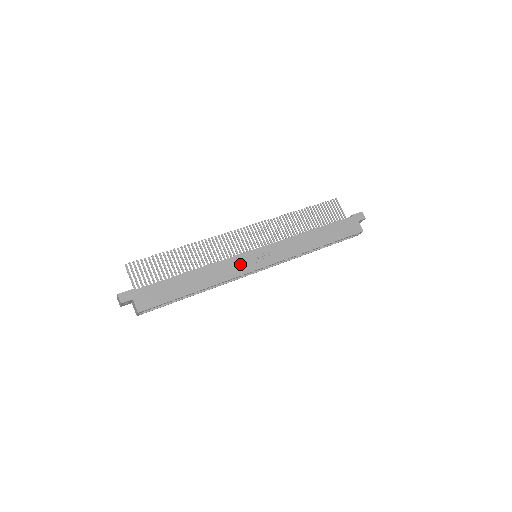
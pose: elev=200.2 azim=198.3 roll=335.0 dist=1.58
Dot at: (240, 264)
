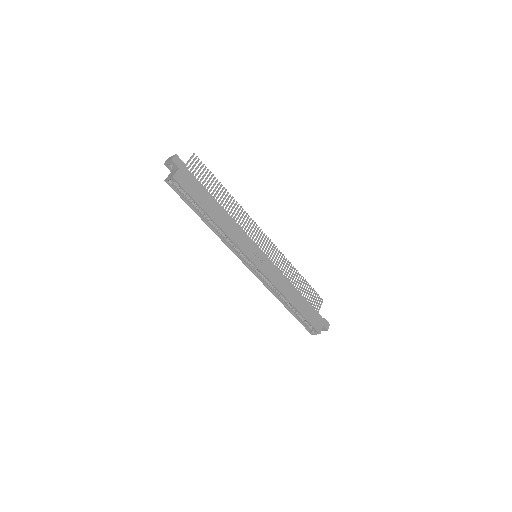
Dot at: (247, 244)
